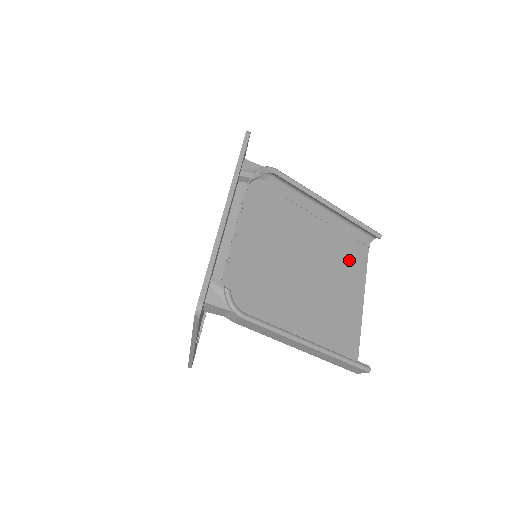
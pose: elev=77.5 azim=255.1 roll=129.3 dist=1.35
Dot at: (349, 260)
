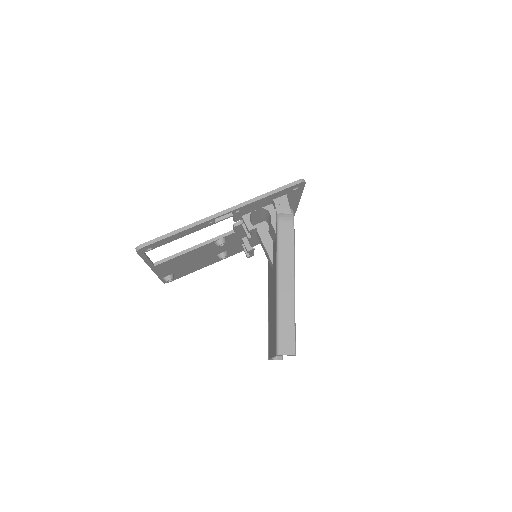
Dot at: occluded
